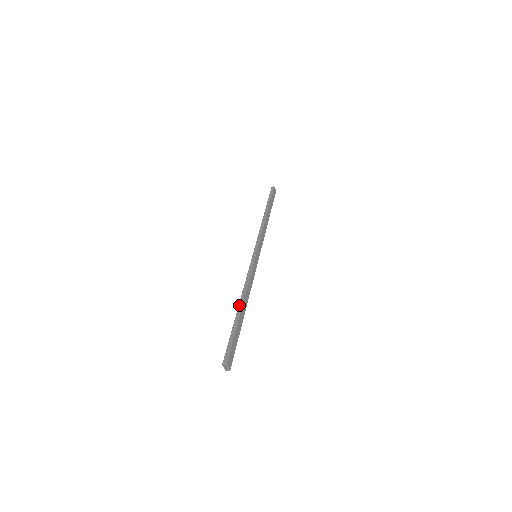
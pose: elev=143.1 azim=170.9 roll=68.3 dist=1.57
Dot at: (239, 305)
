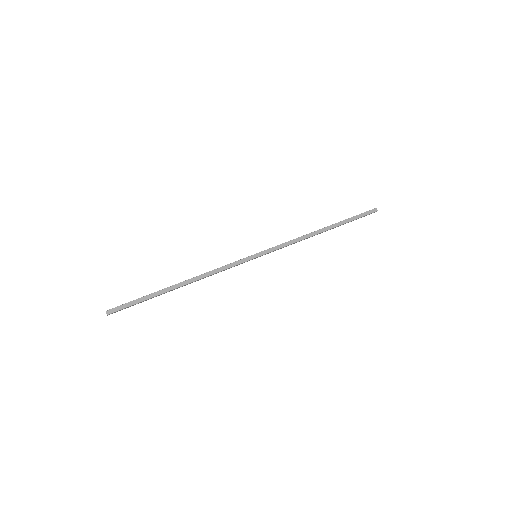
Dot at: (180, 284)
